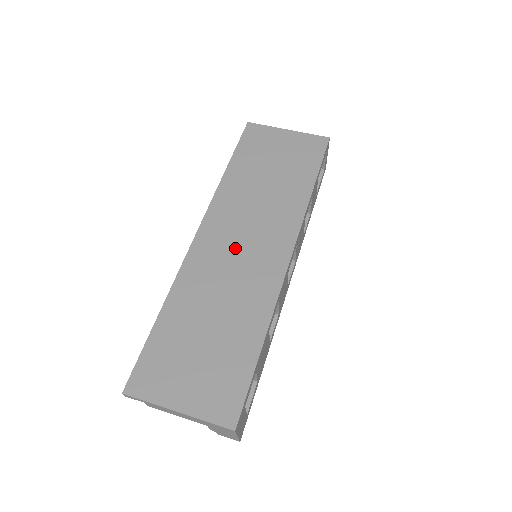
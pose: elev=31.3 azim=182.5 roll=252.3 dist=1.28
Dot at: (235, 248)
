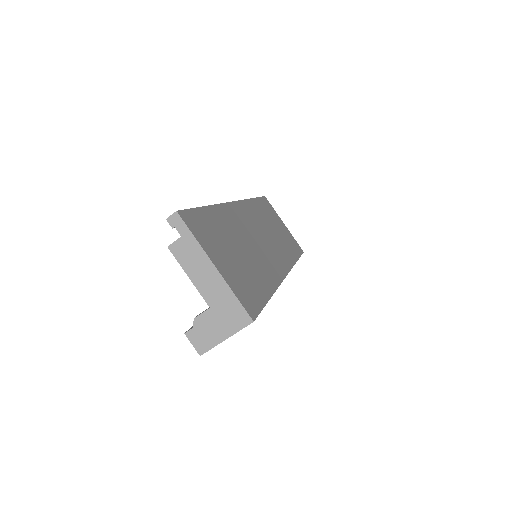
Dot at: (257, 234)
